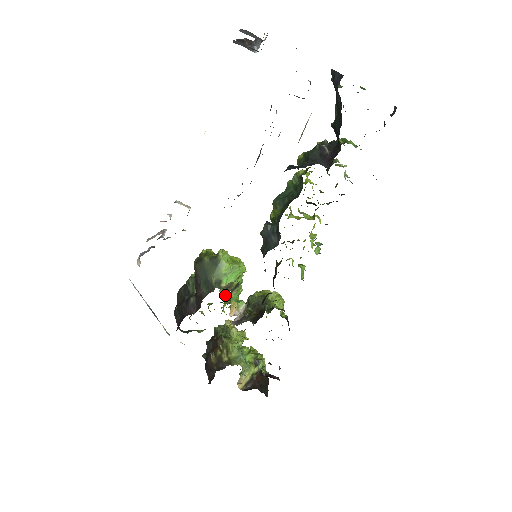
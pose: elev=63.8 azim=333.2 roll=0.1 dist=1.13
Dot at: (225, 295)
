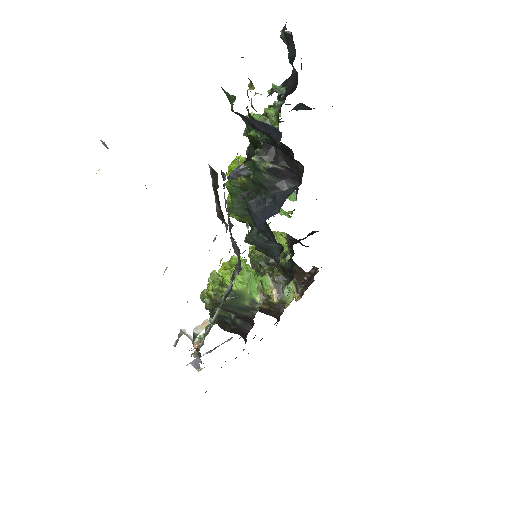
Dot at: occluded
